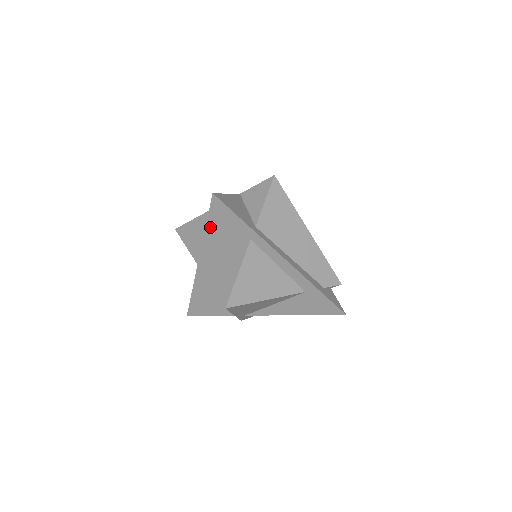
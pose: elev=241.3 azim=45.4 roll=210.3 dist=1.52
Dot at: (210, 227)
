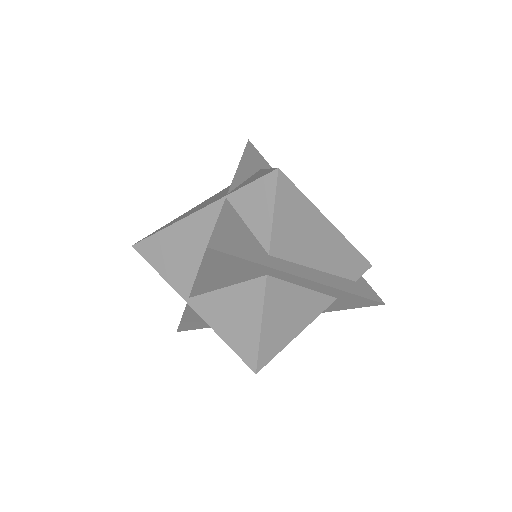
Dot at: (204, 274)
